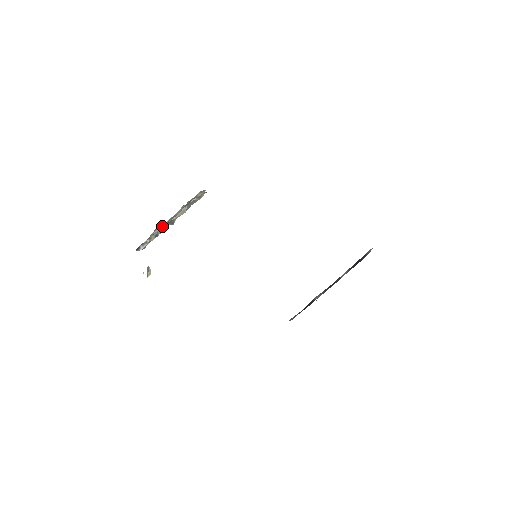
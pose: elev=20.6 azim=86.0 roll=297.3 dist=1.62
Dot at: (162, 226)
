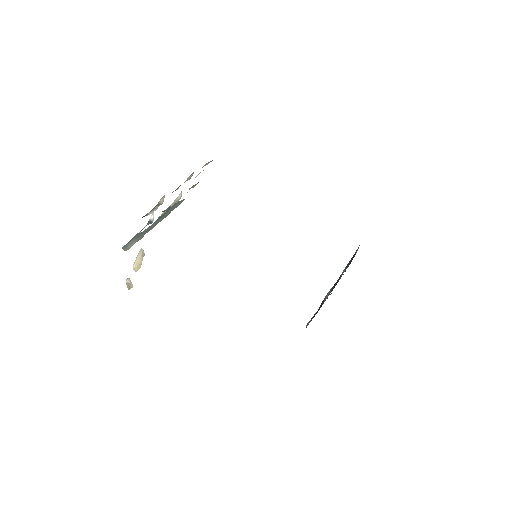
Dot at: (137, 236)
